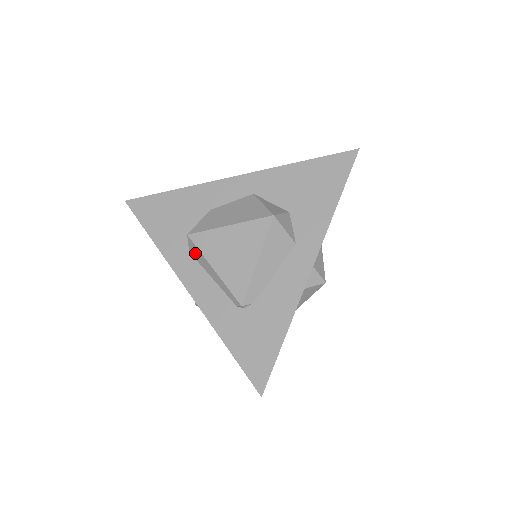
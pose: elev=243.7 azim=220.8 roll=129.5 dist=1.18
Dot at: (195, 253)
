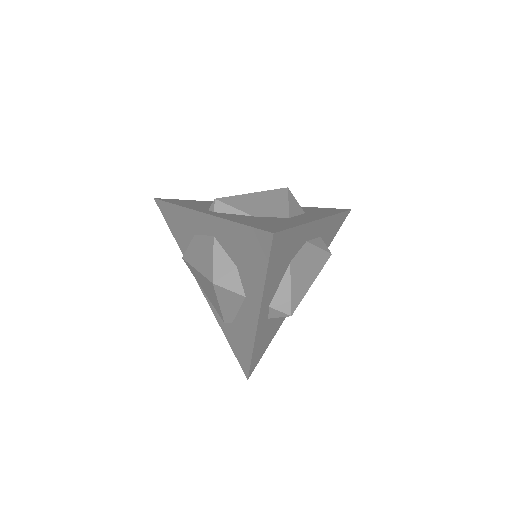
Dot at: occluded
